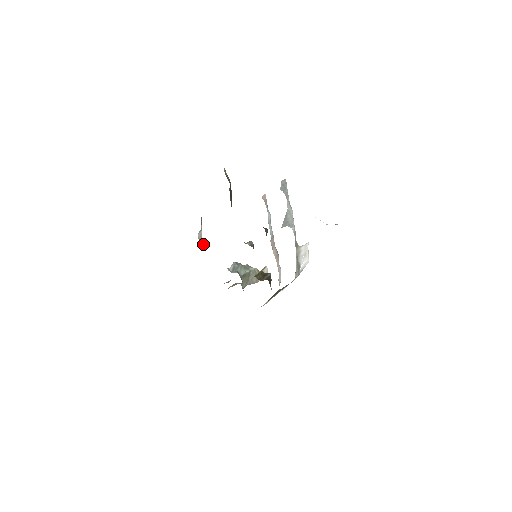
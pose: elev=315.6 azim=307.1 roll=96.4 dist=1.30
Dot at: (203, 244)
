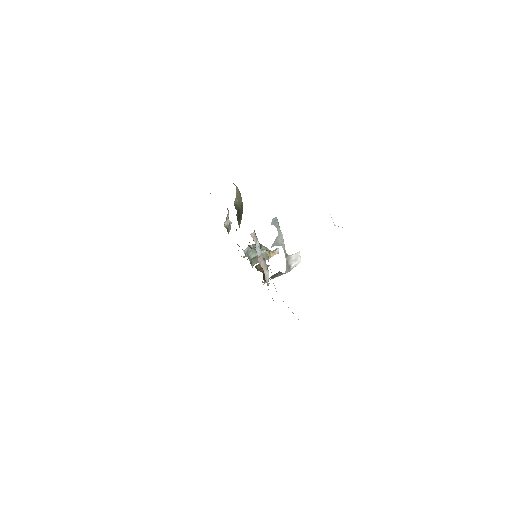
Dot at: (230, 227)
